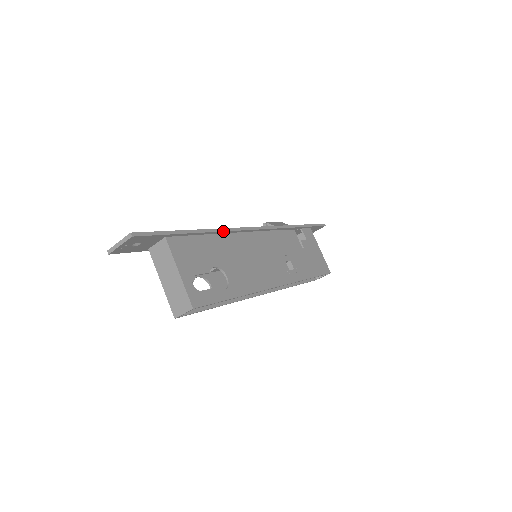
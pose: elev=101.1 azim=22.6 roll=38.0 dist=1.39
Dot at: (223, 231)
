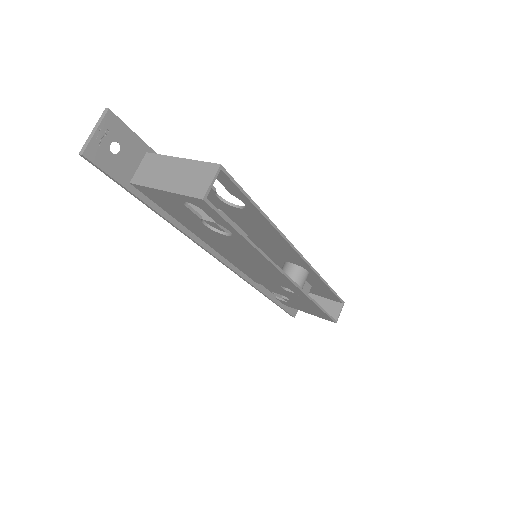
Dot at: occluded
